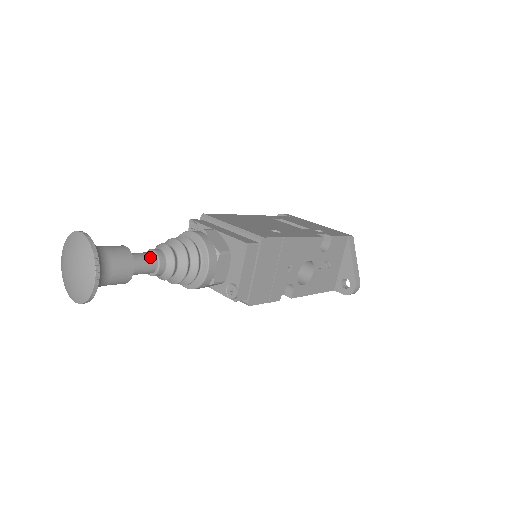
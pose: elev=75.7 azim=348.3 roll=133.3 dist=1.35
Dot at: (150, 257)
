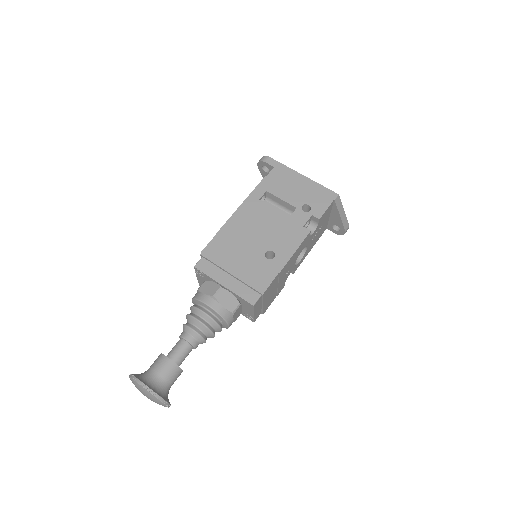
Dot at: (187, 348)
